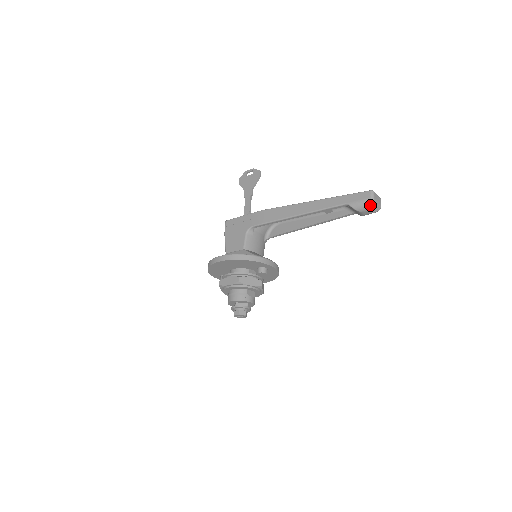
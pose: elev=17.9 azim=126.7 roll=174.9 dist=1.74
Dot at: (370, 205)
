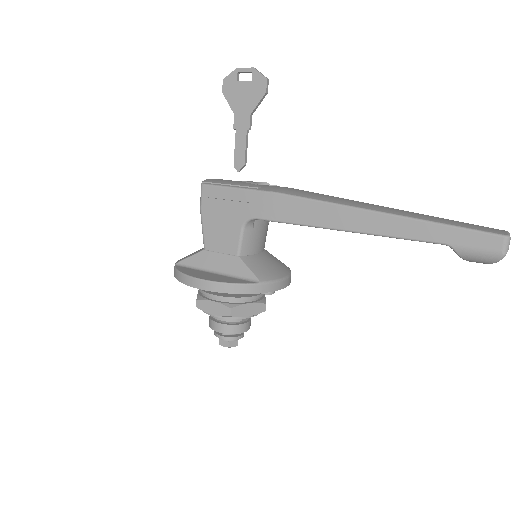
Dot at: (495, 262)
